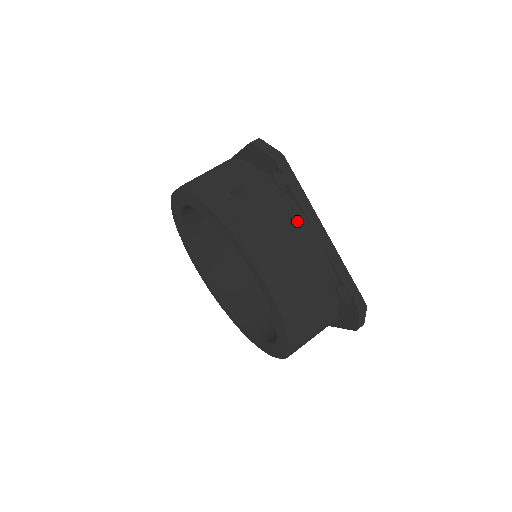
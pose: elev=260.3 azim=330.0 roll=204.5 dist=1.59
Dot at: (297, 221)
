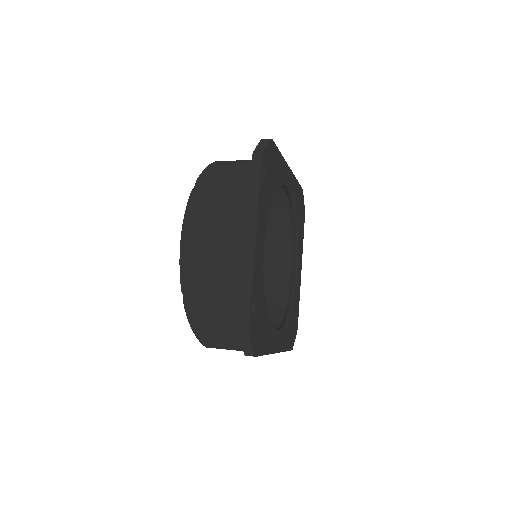
Dot at: (239, 213)
